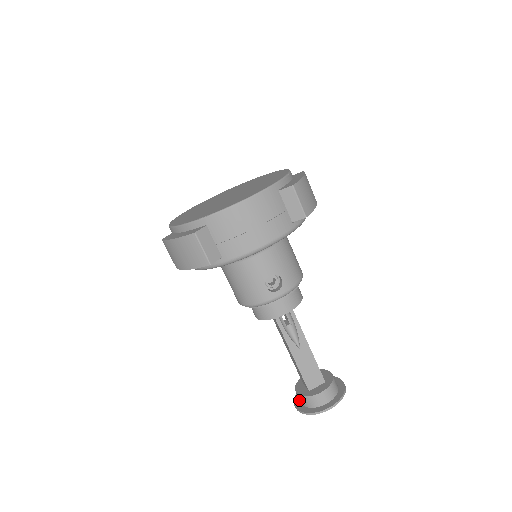
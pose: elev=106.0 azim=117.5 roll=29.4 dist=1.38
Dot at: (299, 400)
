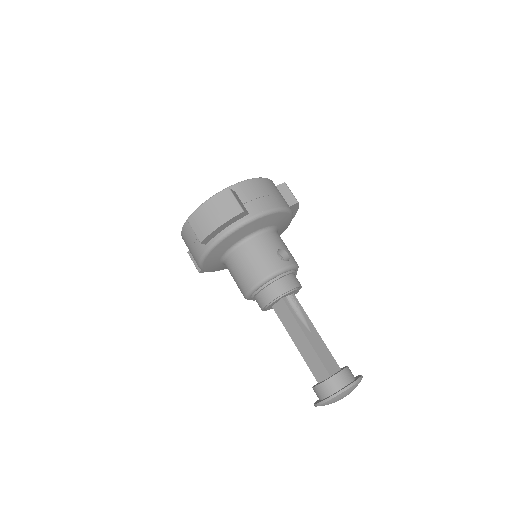
Dot at: (321, 400)
